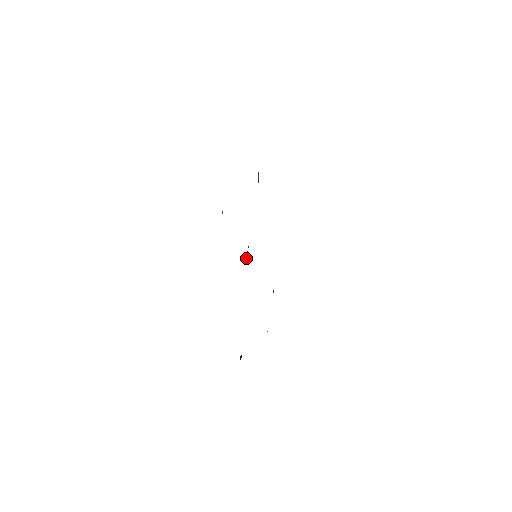
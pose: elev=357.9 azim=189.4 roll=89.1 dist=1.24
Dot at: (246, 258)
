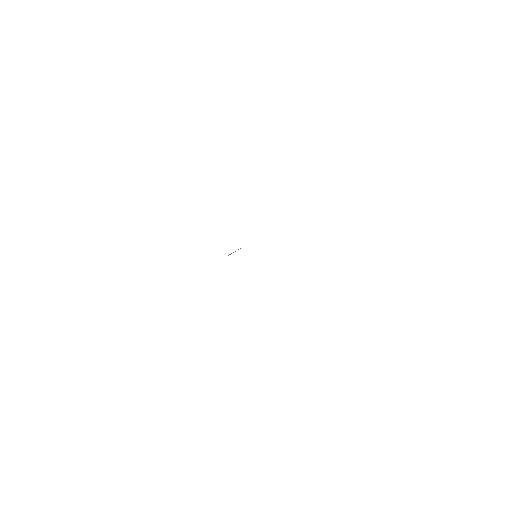
Dot at: (228, 255)
